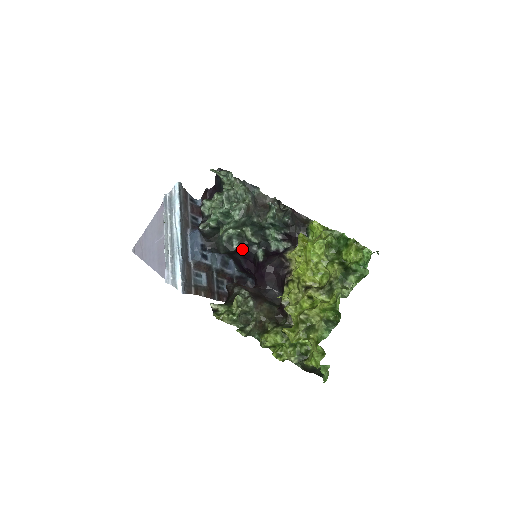
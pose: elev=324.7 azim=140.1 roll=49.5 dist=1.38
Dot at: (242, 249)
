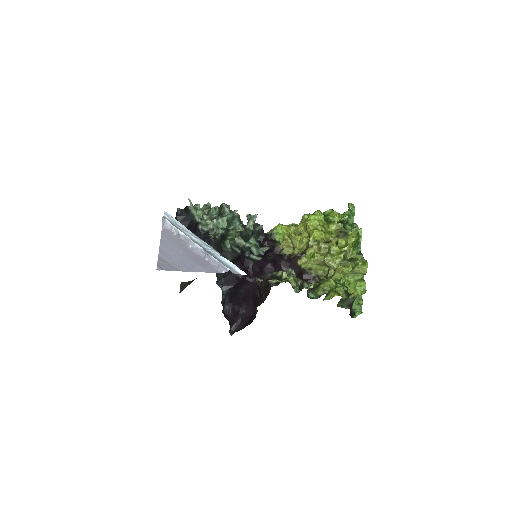
Dot at: (240, 256)
